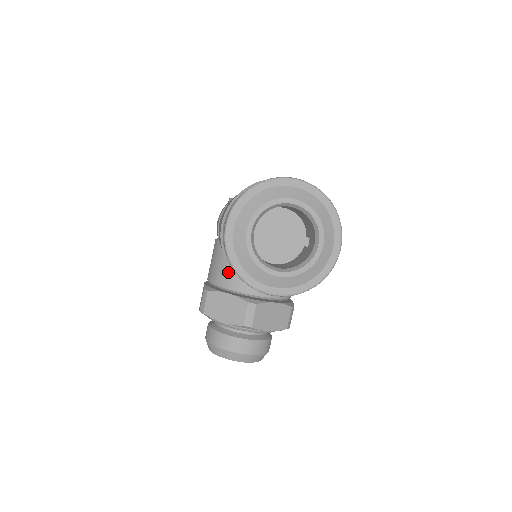
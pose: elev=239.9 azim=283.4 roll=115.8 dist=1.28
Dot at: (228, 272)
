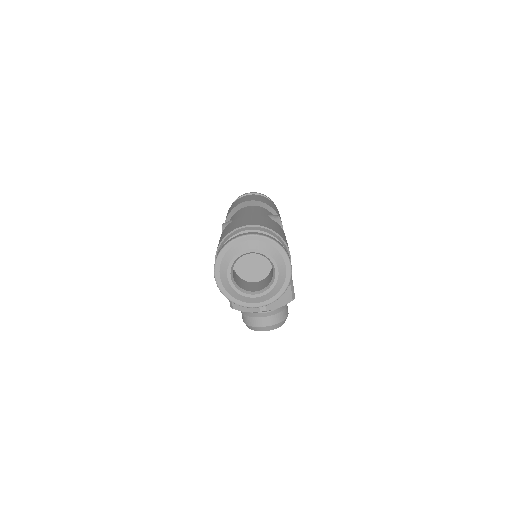
Dot at: occluded
